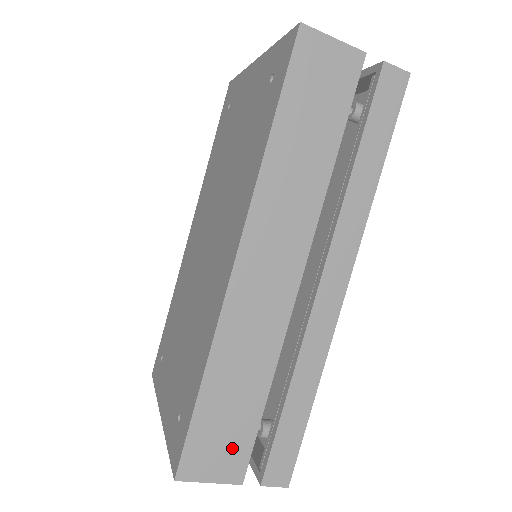
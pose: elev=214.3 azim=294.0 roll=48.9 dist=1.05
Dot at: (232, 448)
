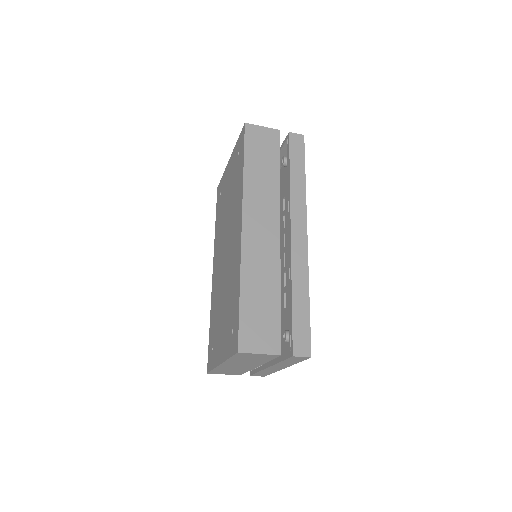
Dot at: (268, 331)
